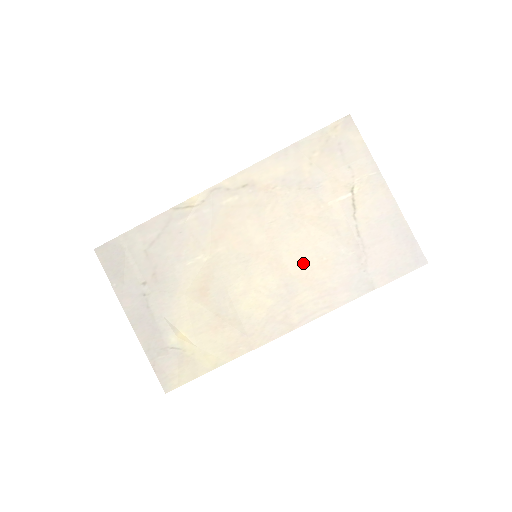
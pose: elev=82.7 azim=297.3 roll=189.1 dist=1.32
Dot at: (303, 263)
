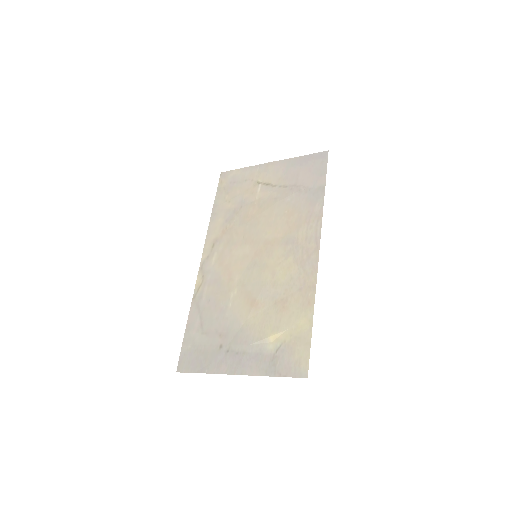
Dot at: (280, 227)
